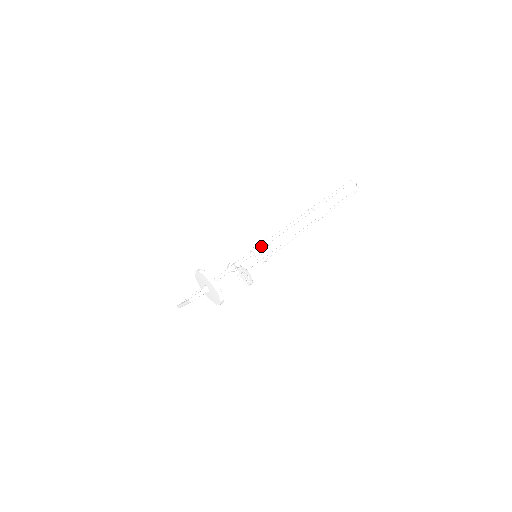
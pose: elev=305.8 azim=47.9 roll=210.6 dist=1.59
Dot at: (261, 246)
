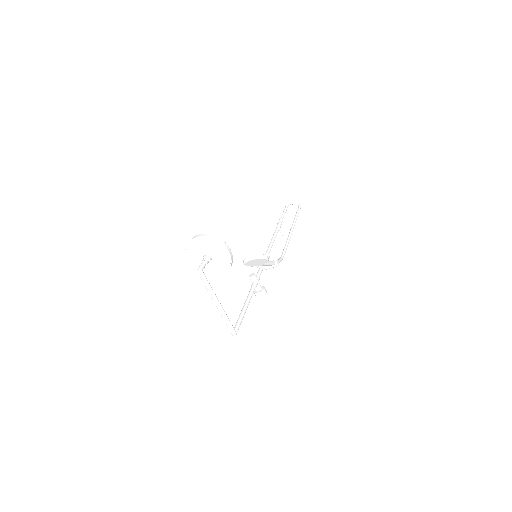
Dot at: occluded
